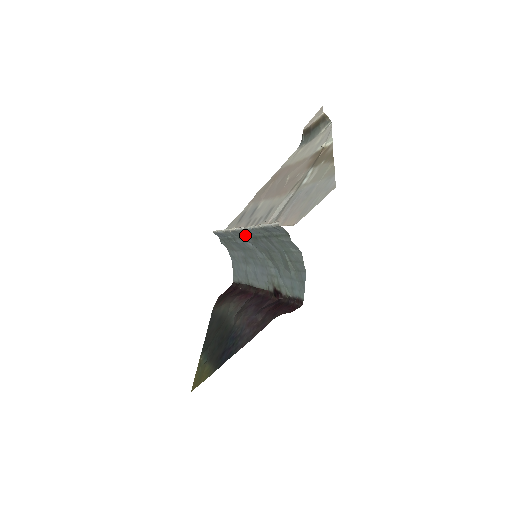
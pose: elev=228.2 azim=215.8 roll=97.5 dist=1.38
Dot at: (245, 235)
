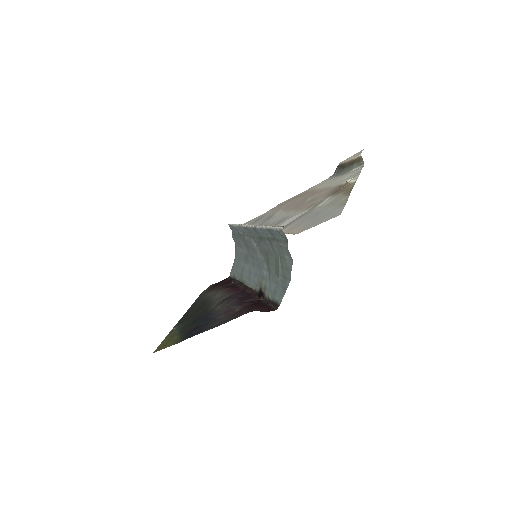
Dot at: (253, 234)
